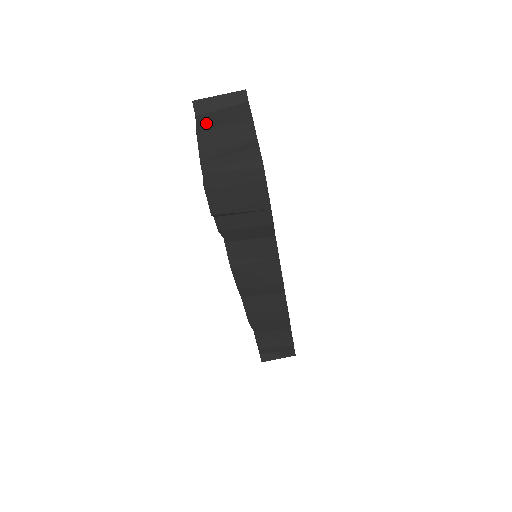
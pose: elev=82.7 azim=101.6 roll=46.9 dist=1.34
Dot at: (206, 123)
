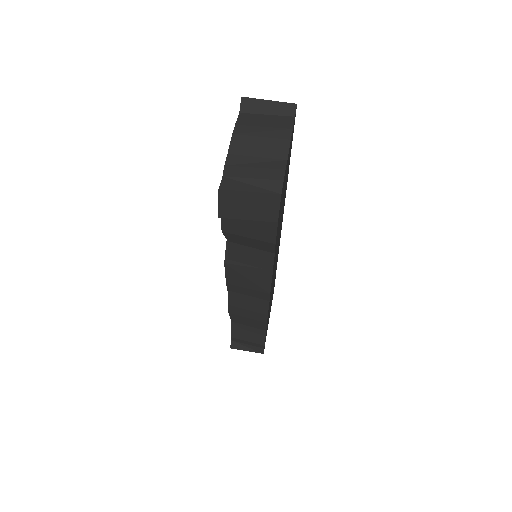
Dot at: (246, 125)
